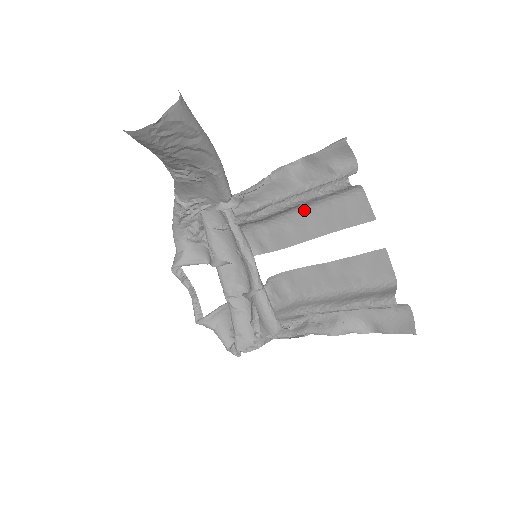
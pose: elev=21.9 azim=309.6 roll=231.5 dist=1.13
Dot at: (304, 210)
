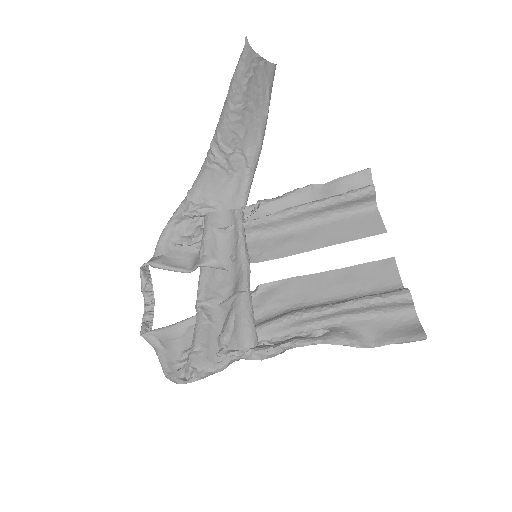
Dot at: (317, 223)
